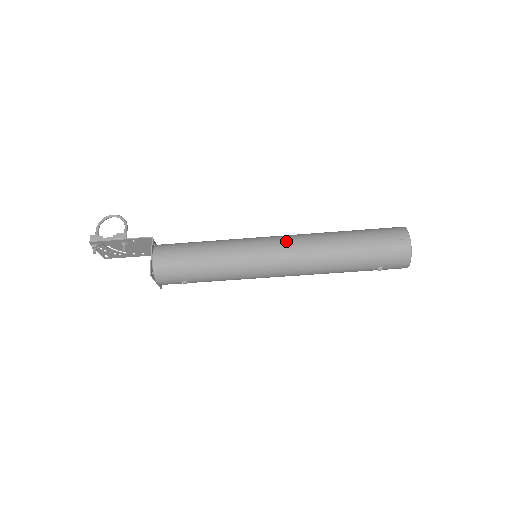
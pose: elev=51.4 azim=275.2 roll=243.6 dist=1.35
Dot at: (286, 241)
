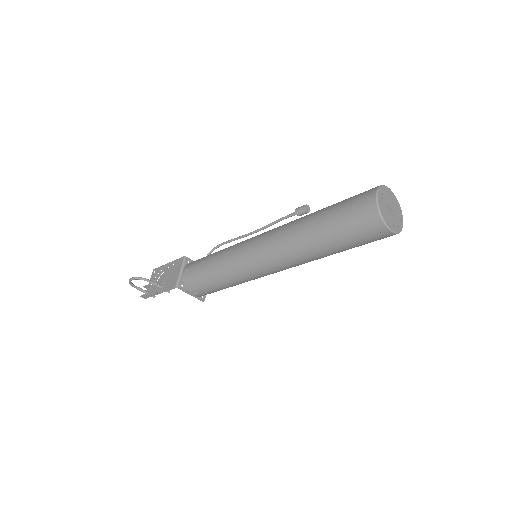
Dot at: (273, 263)
